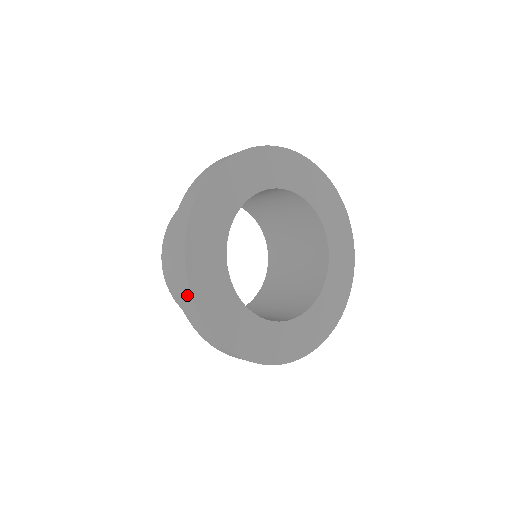
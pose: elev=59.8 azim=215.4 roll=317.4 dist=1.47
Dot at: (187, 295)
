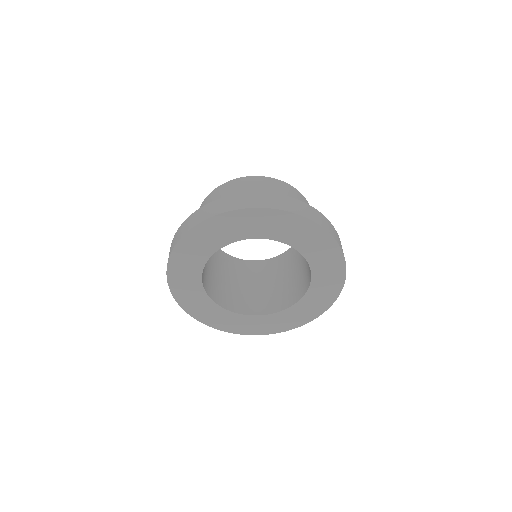
Dot at: occluded
